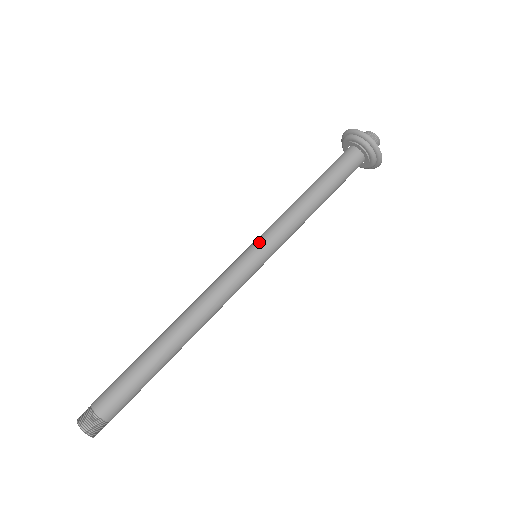
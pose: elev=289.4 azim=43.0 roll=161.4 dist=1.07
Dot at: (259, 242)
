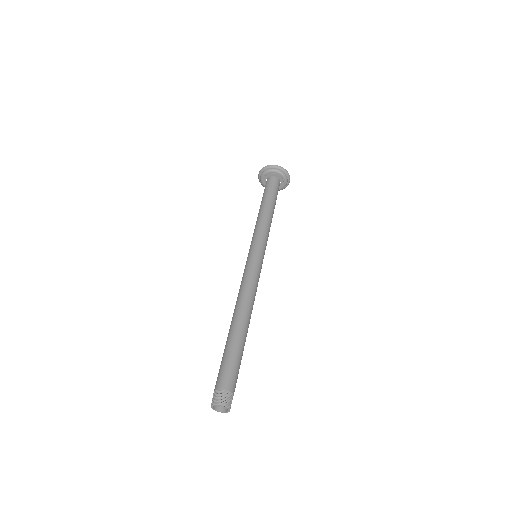
Dot at: (259, 246)
